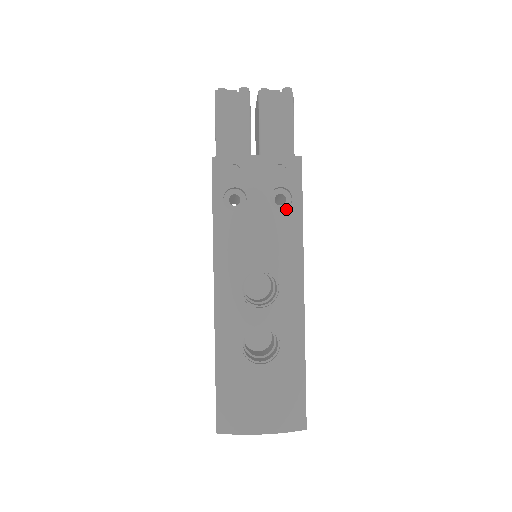
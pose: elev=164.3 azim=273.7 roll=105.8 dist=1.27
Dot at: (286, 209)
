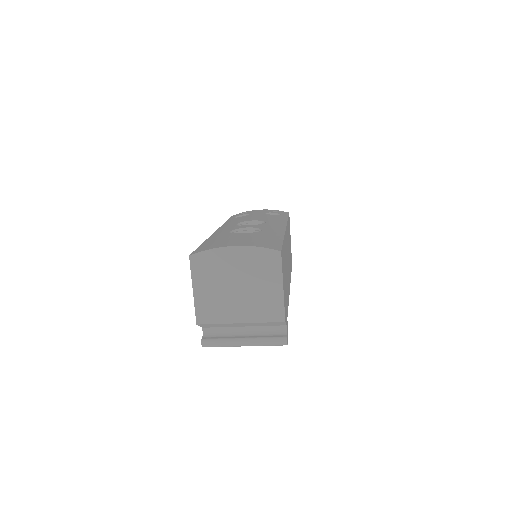
Dot at: (276, 215)
